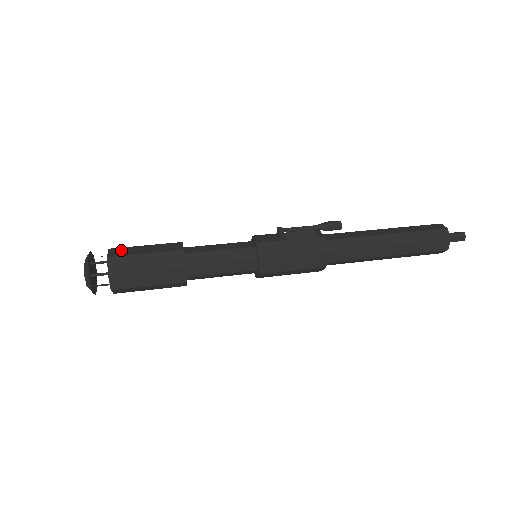
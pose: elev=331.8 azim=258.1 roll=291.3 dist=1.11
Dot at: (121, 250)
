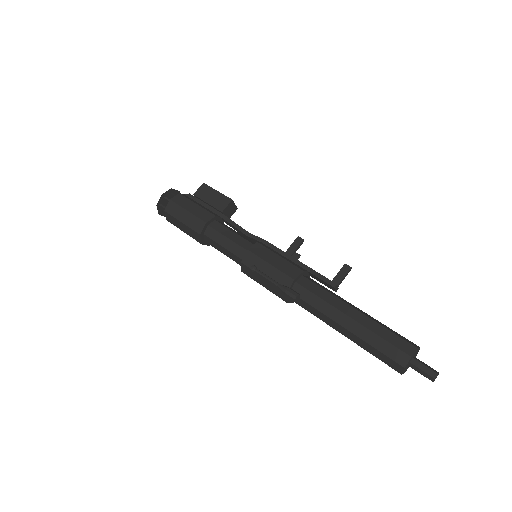
Dot at: (174, 207)
